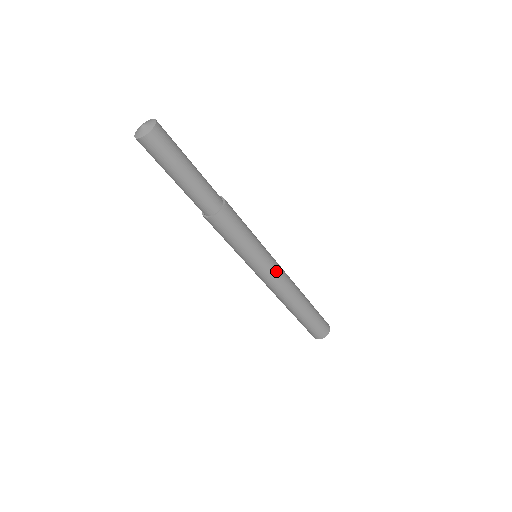
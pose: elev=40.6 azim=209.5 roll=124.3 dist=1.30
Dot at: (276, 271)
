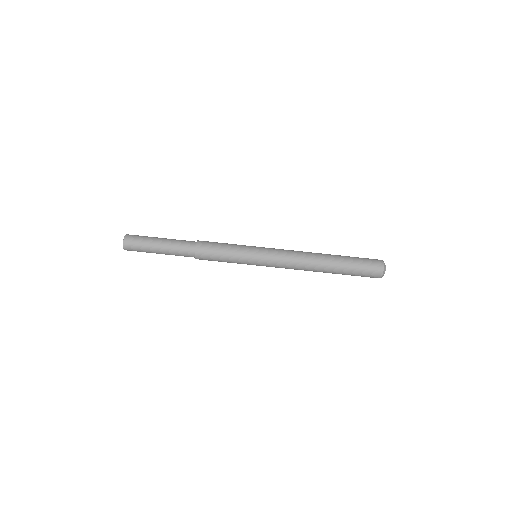
Dot at: (275, 249)
